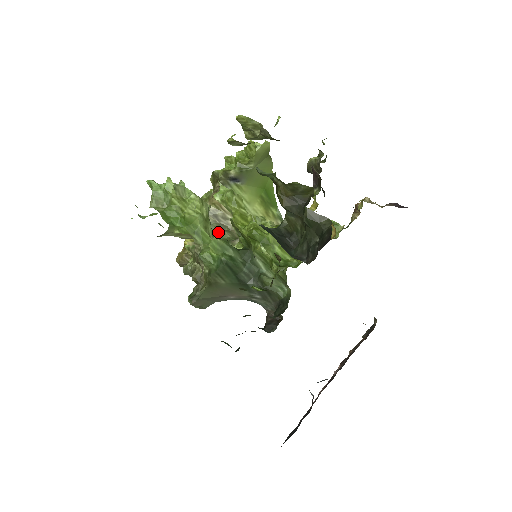
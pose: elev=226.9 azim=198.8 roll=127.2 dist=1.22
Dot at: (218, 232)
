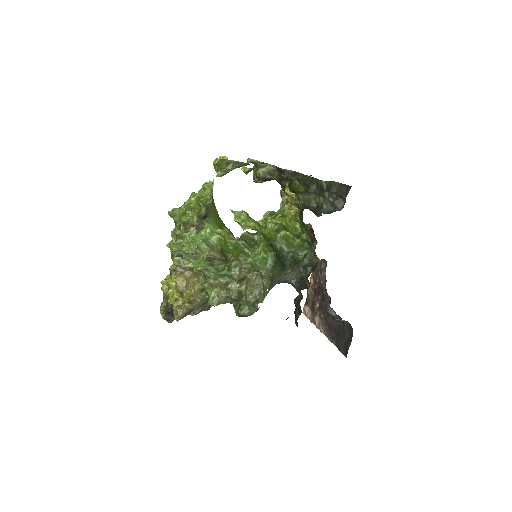
Dot at: (211, 263)
